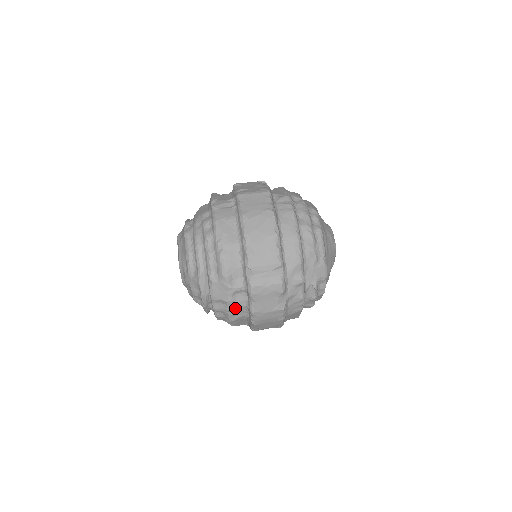
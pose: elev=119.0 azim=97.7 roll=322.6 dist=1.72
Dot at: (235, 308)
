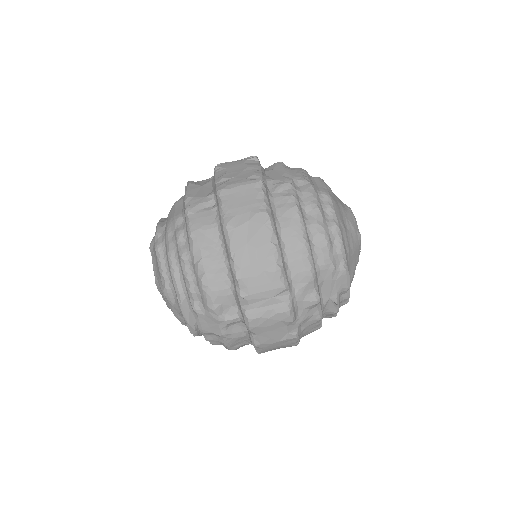
Dot at: (232, 340)
